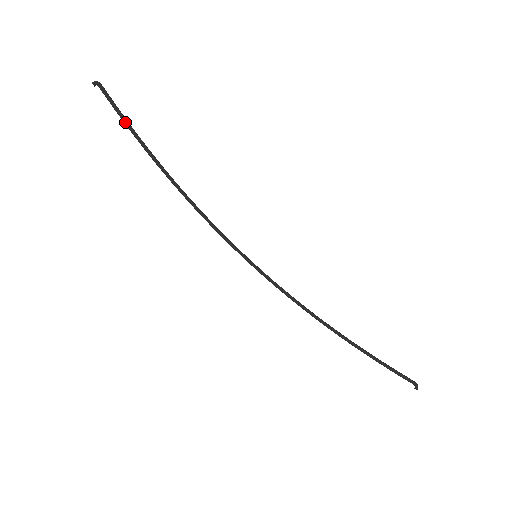
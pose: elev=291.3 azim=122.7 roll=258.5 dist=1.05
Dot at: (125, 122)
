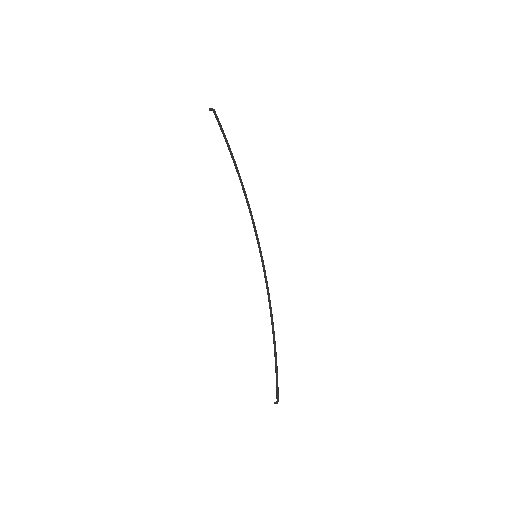
Dot at: (223, 136)
